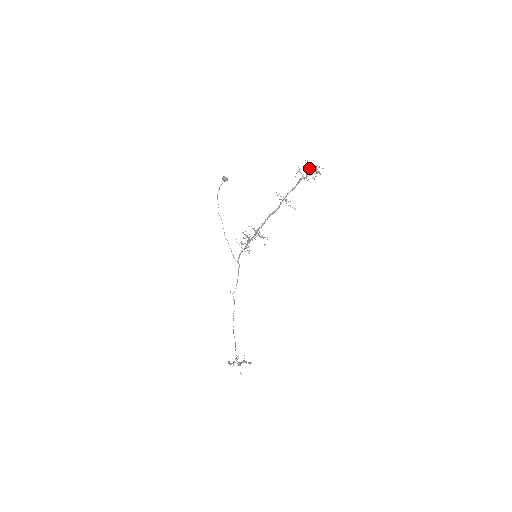
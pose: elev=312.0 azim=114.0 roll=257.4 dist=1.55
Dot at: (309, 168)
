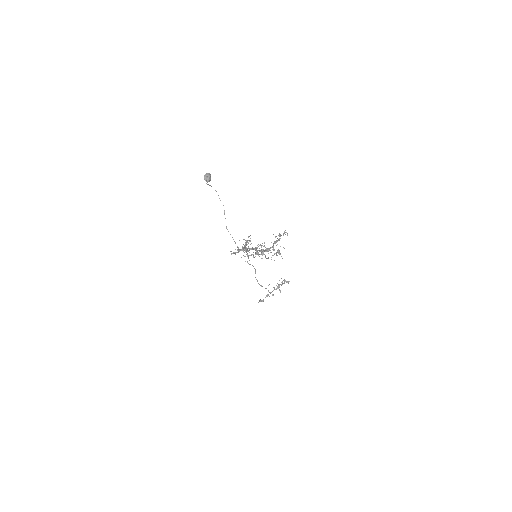
Dot at: (267, 250)
